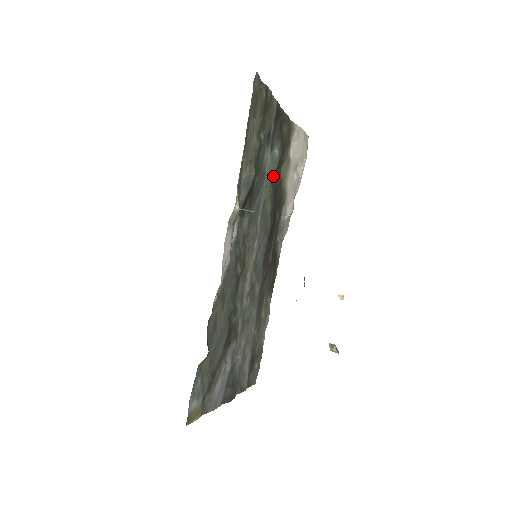
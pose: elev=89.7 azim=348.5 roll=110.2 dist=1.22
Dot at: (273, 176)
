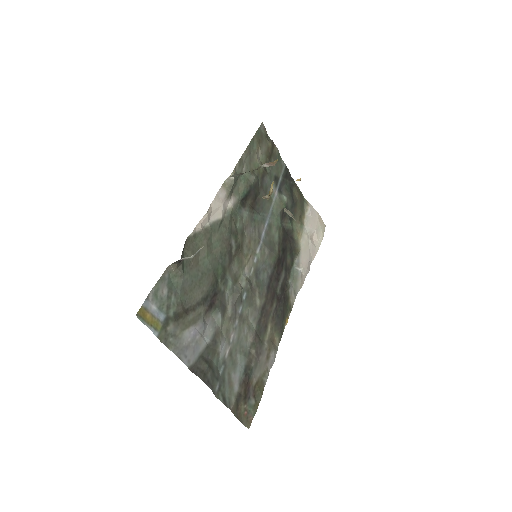
Dot at: (281, 214)
